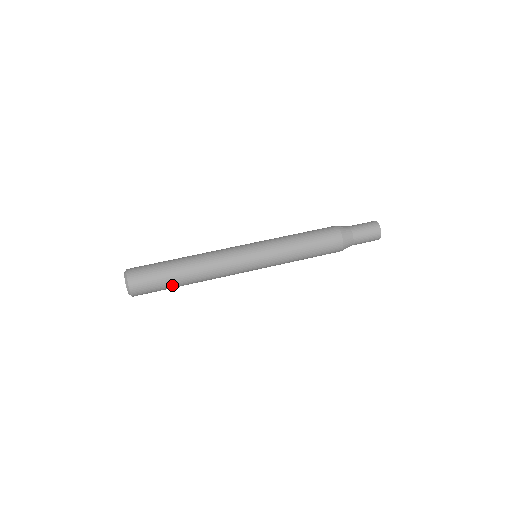
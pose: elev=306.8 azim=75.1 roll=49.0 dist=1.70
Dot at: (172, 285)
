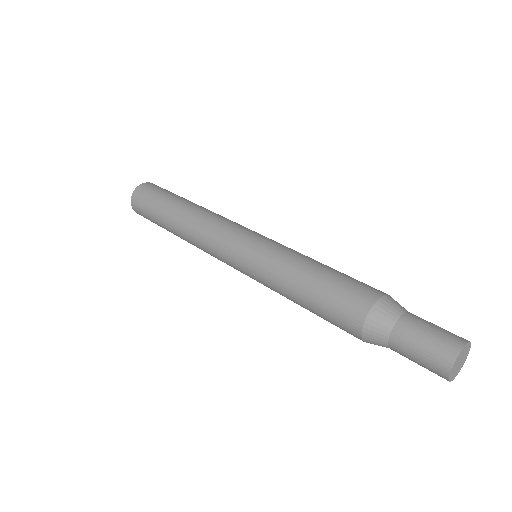
Dot at: (165, 228)
